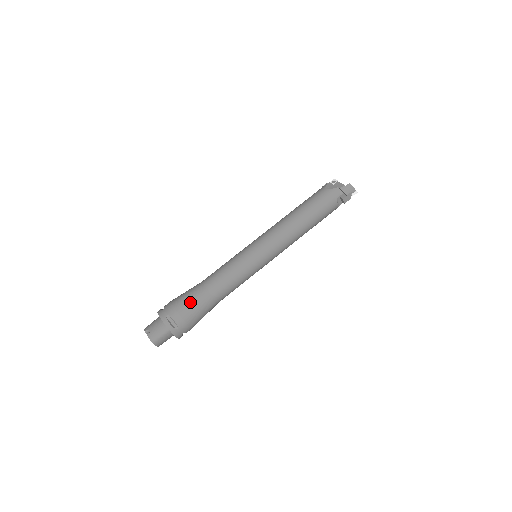
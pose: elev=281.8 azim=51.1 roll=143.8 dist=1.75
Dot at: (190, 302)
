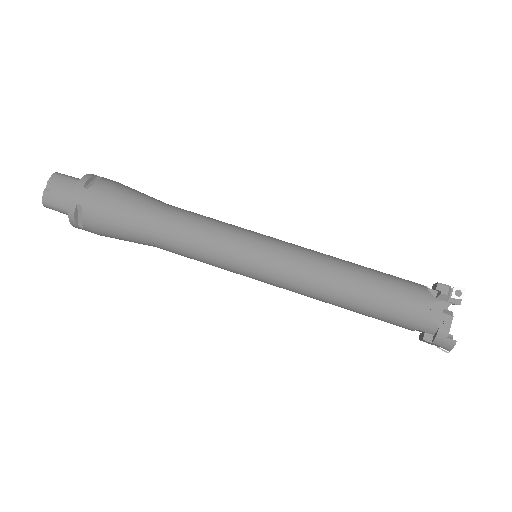
Dot at: (119, 222)
